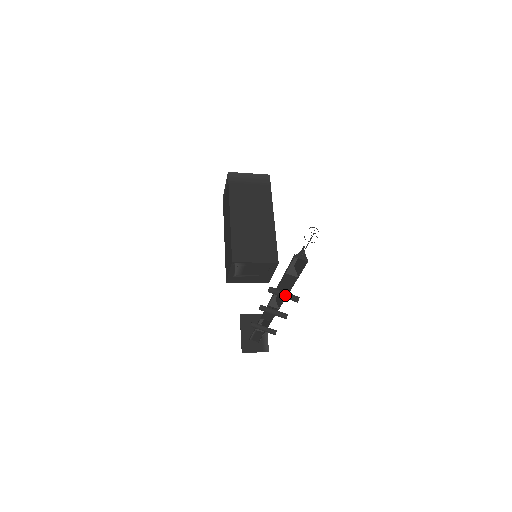
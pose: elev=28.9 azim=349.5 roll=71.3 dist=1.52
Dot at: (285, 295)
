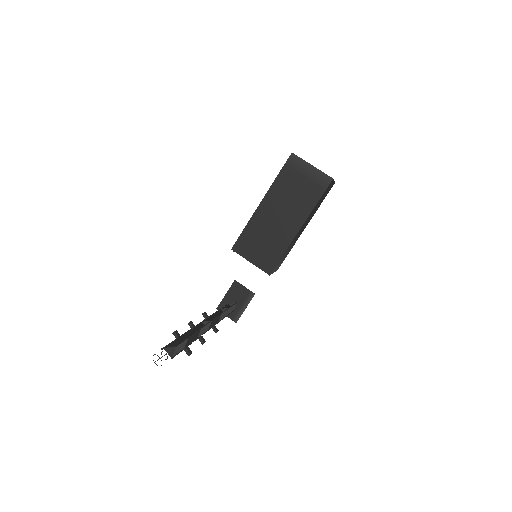
Dot at: occluded
